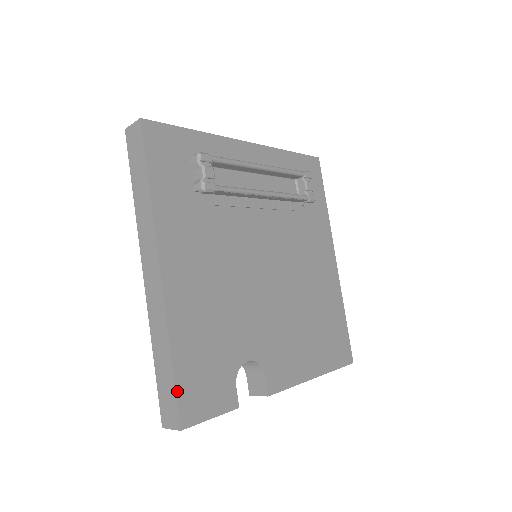
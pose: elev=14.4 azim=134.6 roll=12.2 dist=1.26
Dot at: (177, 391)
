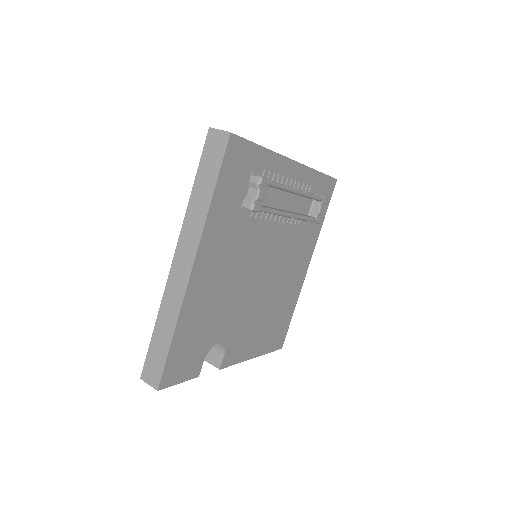
Dot at: (166, 363)
